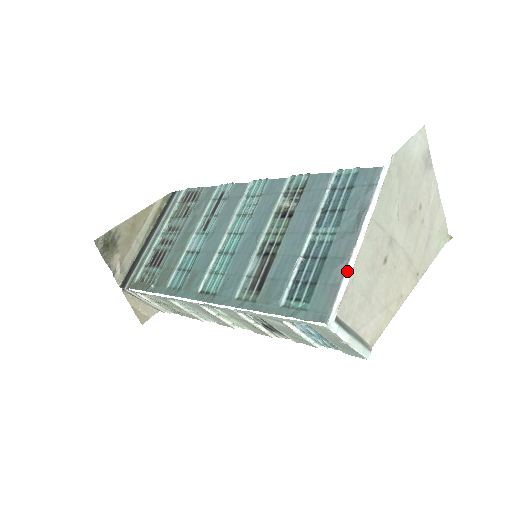
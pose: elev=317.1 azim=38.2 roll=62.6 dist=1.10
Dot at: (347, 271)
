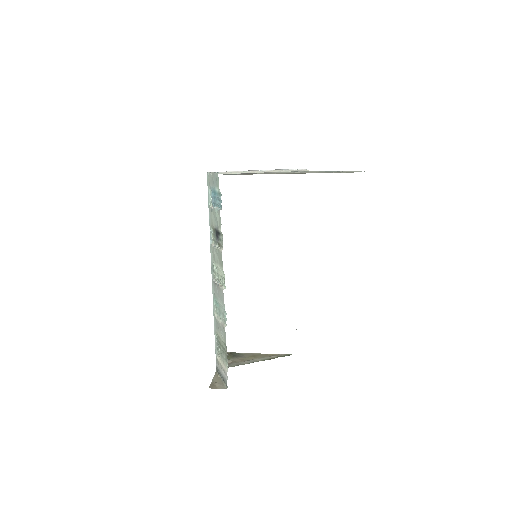
Dot at: (237, 171)
